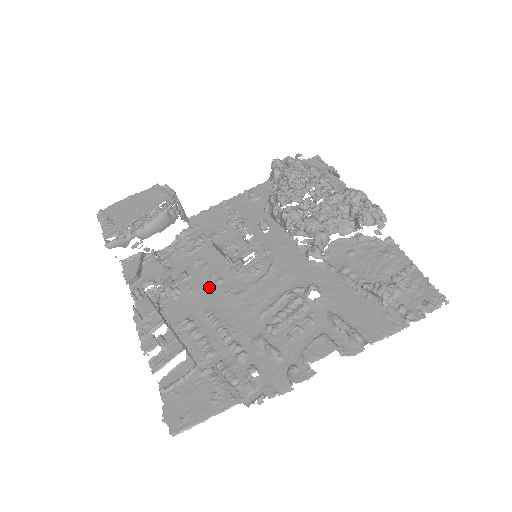
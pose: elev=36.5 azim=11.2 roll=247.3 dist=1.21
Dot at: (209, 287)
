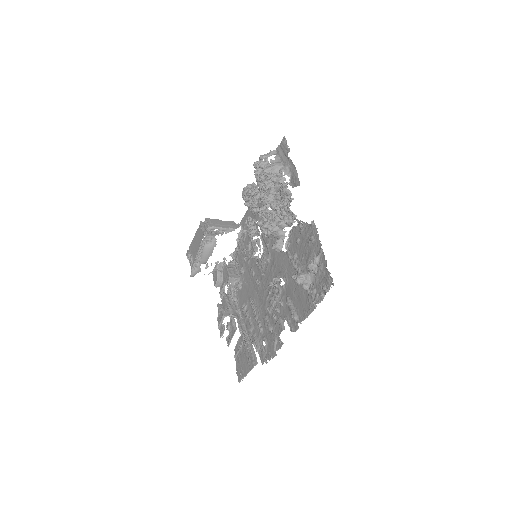
Dot at: (250, 279)
